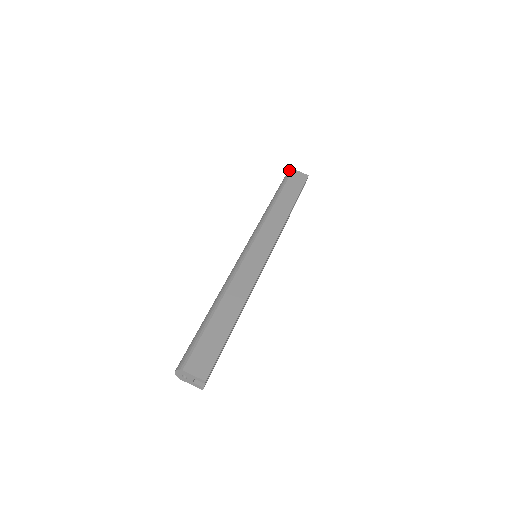
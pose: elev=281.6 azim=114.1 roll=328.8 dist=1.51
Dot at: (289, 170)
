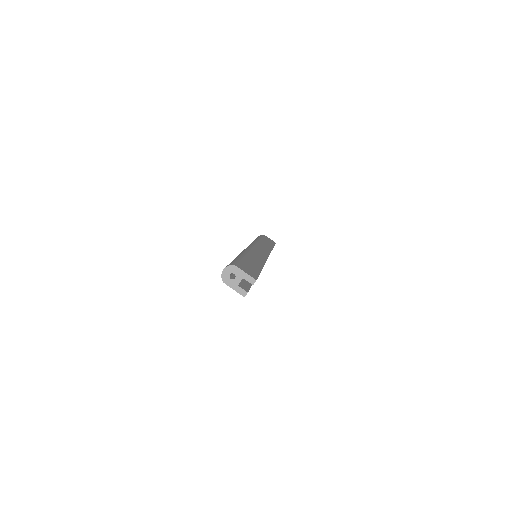
Dot at: occluded
